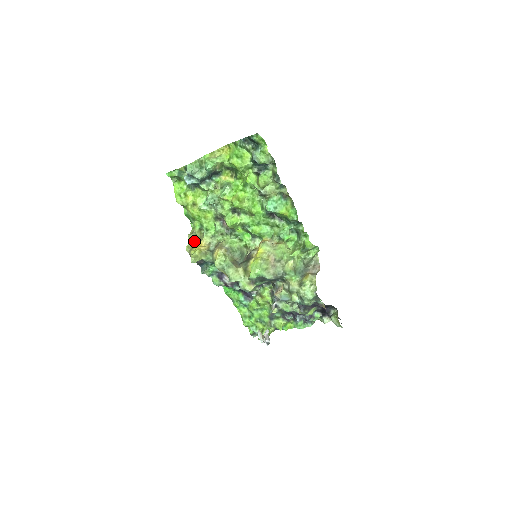
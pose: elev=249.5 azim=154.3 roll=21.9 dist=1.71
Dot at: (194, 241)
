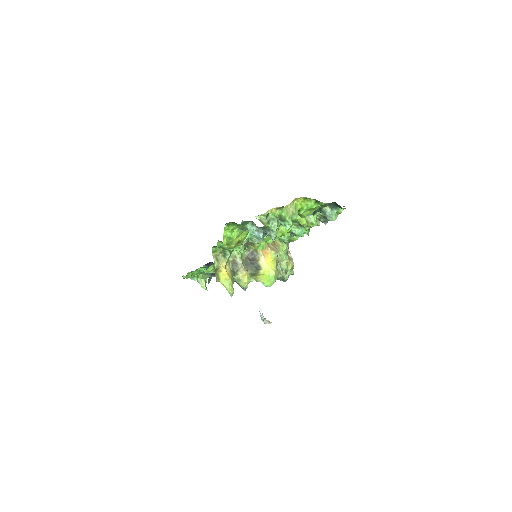
Dot at: (218, 266)
